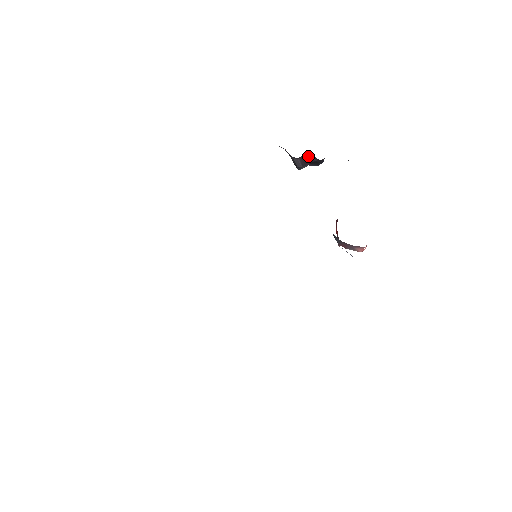
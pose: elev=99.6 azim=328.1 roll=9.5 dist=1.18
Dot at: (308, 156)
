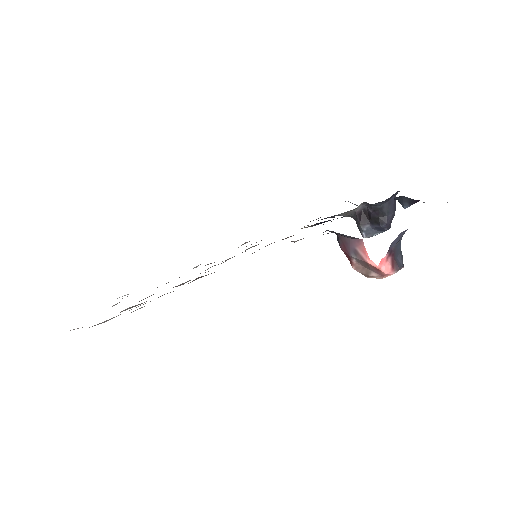
Dot at: (366, 210)
